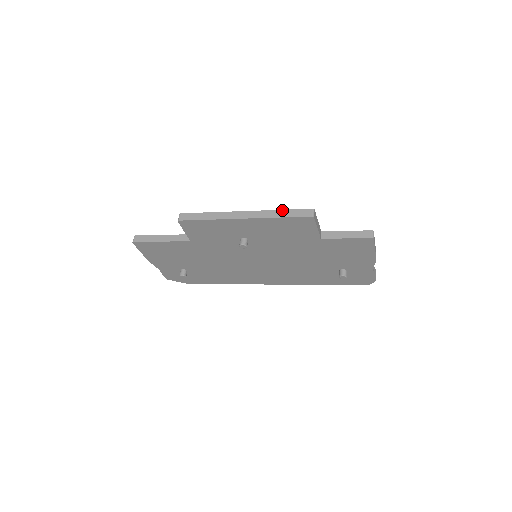
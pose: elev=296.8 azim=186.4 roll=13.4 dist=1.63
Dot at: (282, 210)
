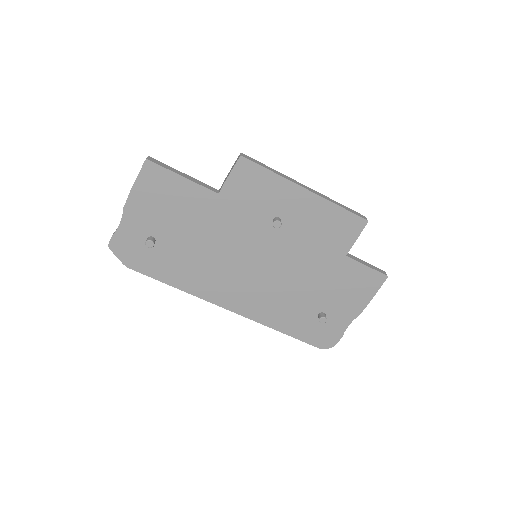
Dot at: occluded
